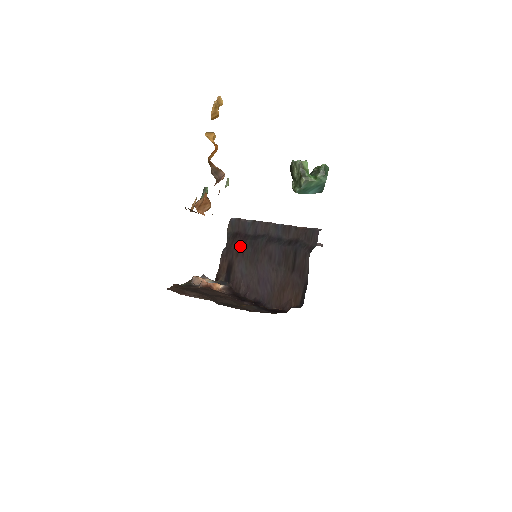
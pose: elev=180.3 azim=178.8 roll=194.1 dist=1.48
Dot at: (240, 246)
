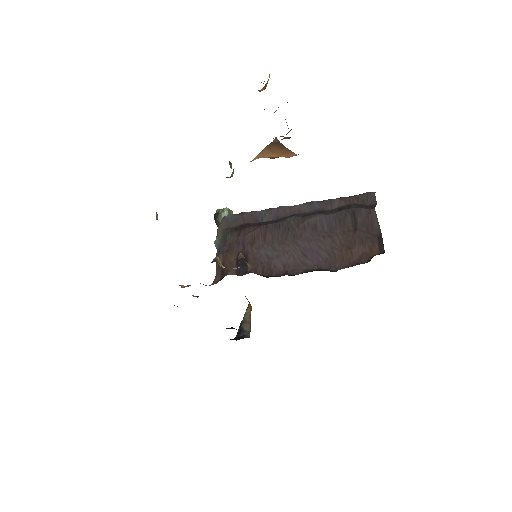
Dot at: (257, 233)
